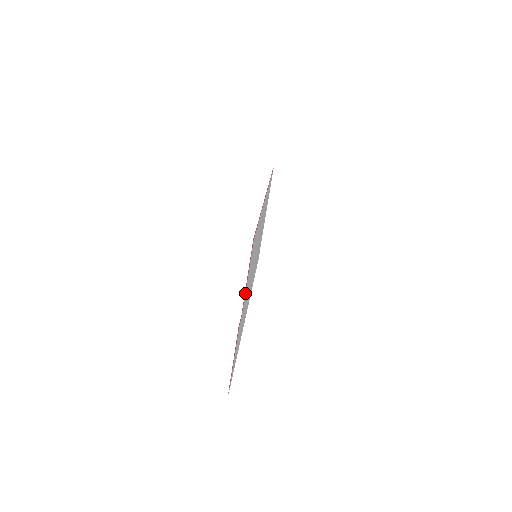
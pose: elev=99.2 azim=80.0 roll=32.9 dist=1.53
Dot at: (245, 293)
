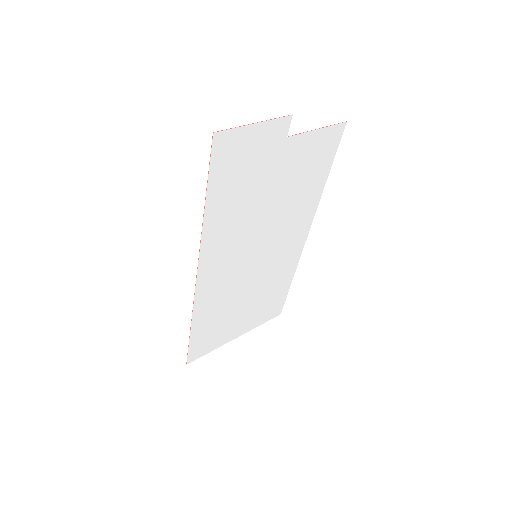
Dot at: (303, 136)
